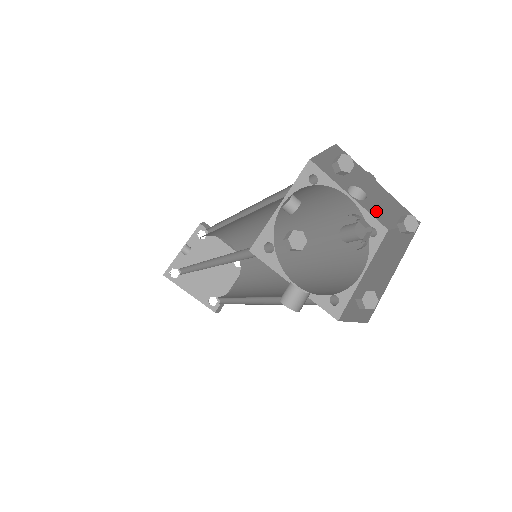
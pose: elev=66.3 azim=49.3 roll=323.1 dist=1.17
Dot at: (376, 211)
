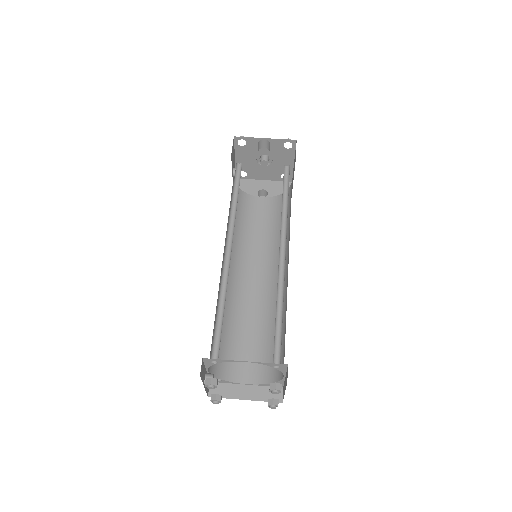
Dot at: occluded
